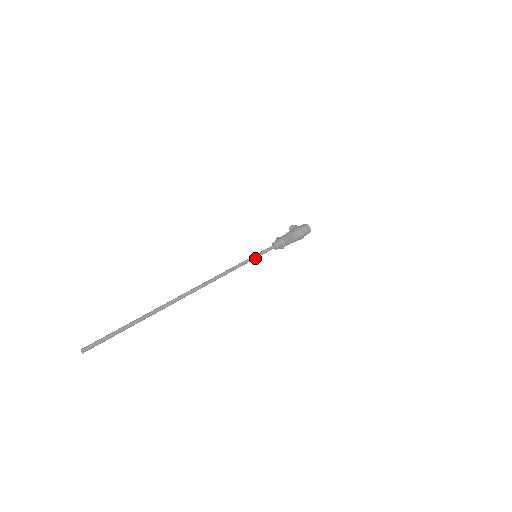
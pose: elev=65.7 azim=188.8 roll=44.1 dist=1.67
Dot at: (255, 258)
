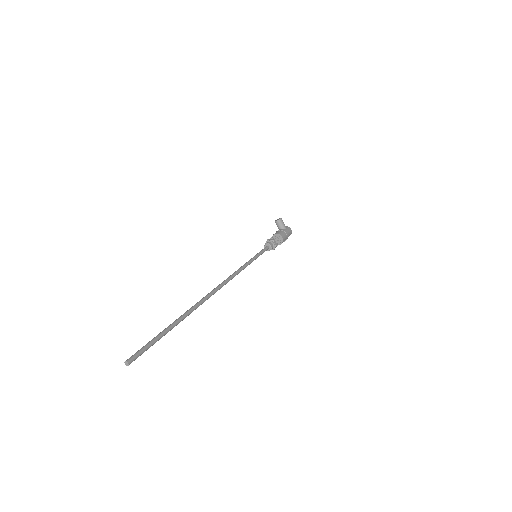
Dot at: (255, 259)
